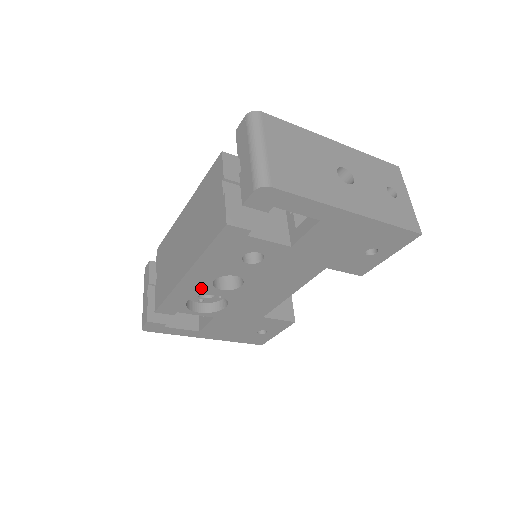
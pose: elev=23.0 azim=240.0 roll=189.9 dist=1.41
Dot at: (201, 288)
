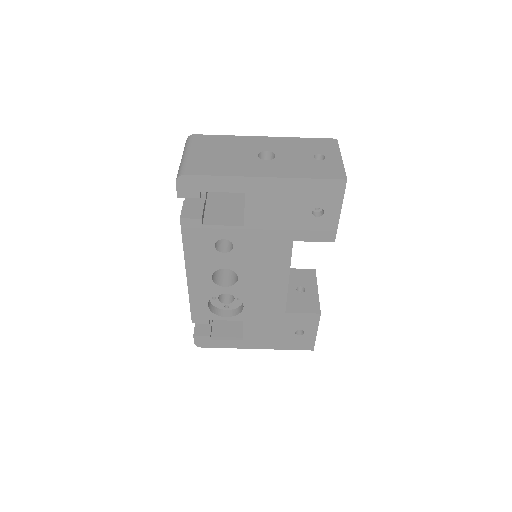
Dot at: (208, 288)
